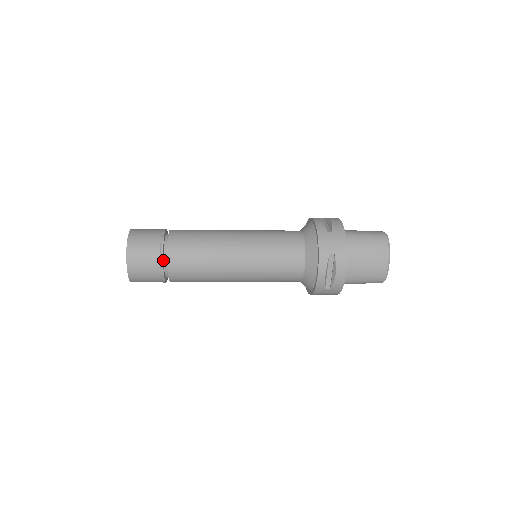
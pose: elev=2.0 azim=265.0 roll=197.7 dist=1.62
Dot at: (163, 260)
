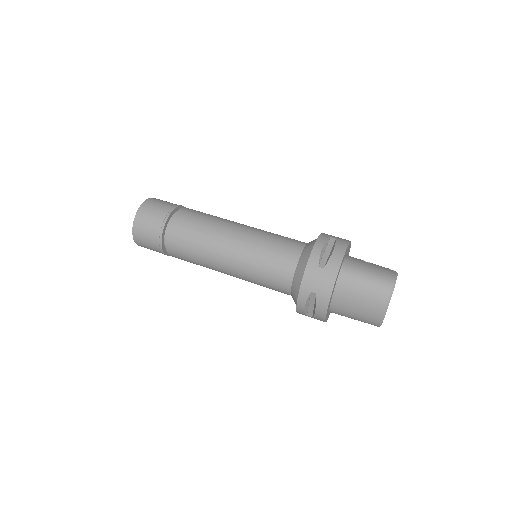
Dot at: (162, 242)
